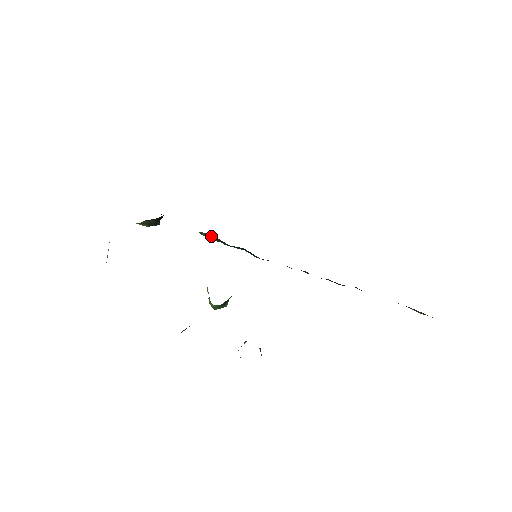
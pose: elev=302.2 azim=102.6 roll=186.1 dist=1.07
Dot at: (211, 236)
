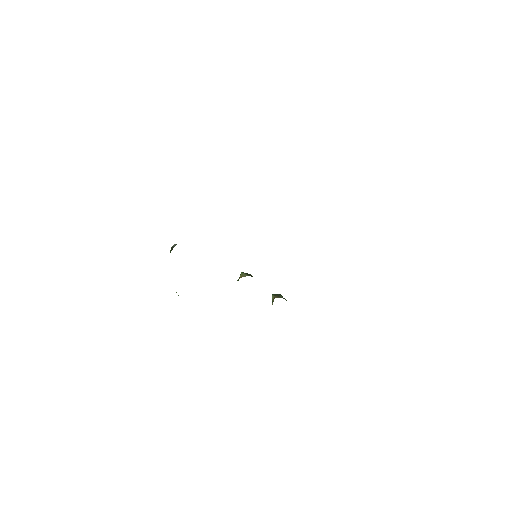
Dot at: occluded
